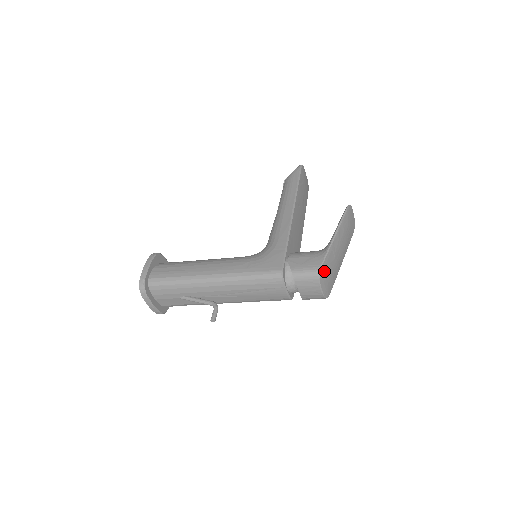
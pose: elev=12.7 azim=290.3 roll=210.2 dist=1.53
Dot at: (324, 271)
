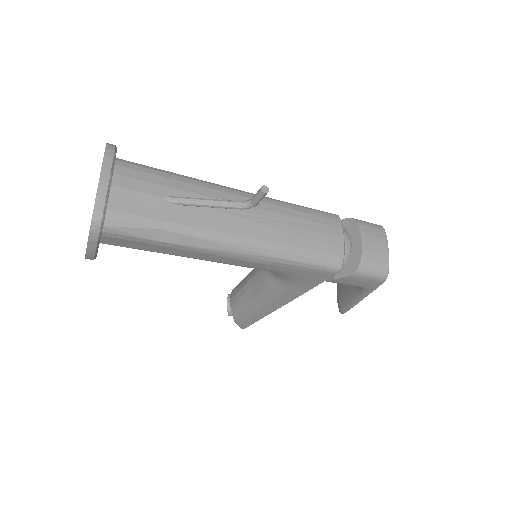
Dot at: occluded
